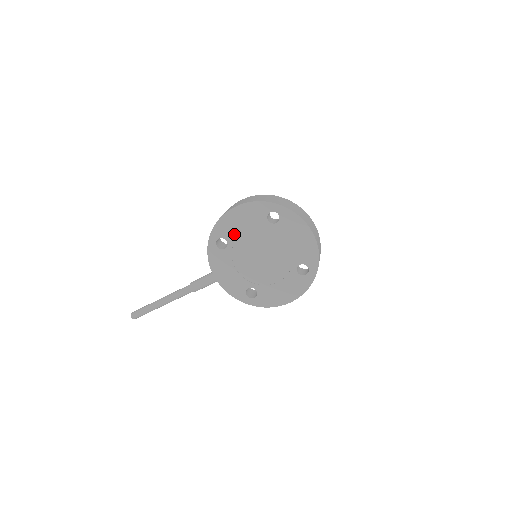
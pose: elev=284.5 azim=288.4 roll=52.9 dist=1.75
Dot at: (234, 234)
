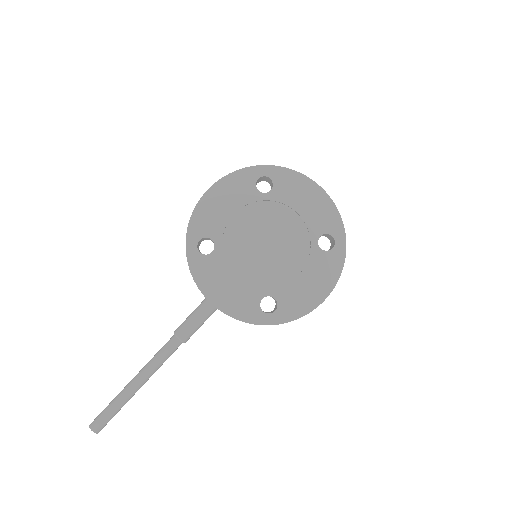
Dot at: (219, 226)
